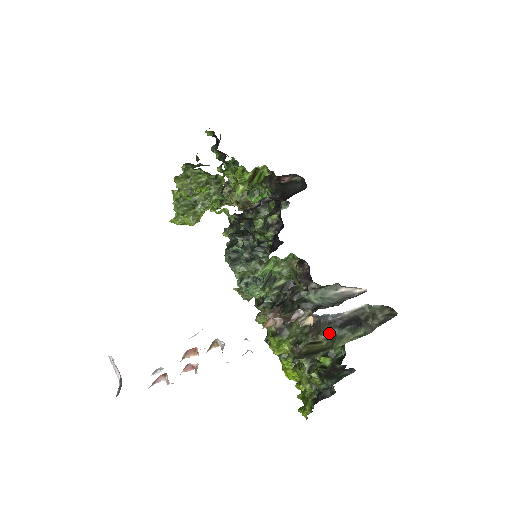
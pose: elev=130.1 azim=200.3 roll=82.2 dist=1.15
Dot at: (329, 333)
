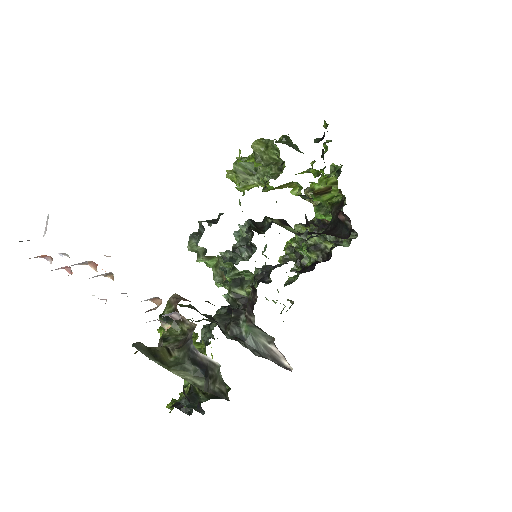
Dot at: (182, 356)
